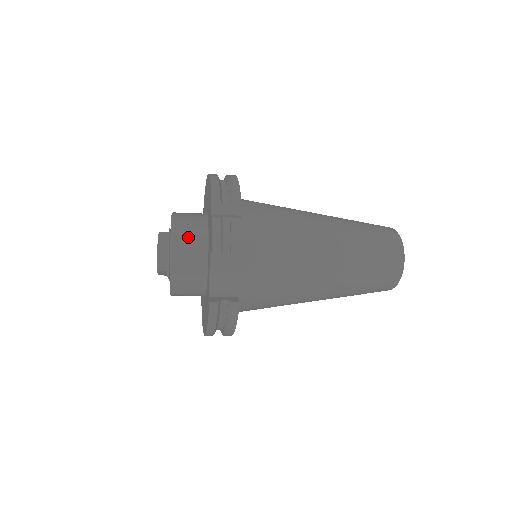
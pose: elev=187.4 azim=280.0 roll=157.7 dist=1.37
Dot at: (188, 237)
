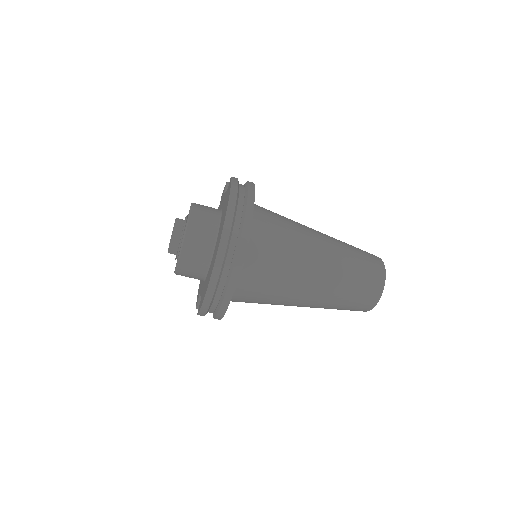
Dot at: occluded
